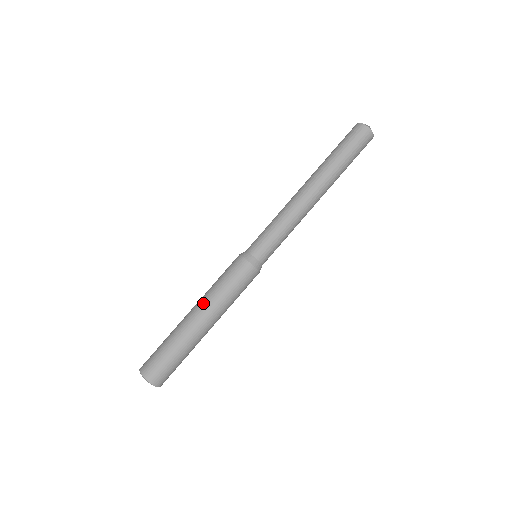
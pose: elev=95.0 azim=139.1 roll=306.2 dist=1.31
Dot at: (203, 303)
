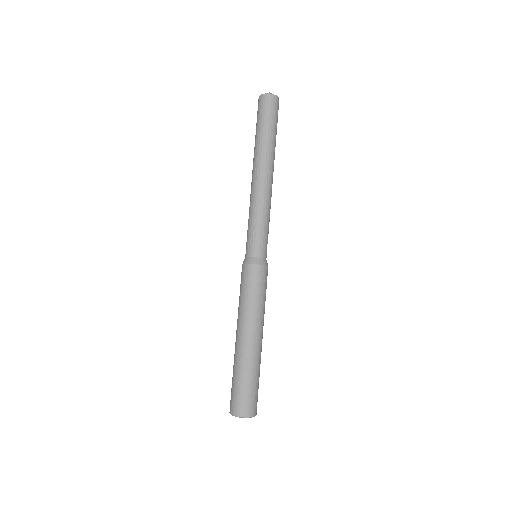
Dot at: (248, 323)
